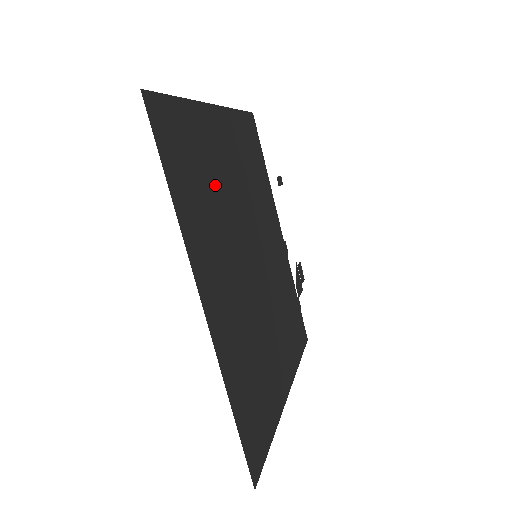
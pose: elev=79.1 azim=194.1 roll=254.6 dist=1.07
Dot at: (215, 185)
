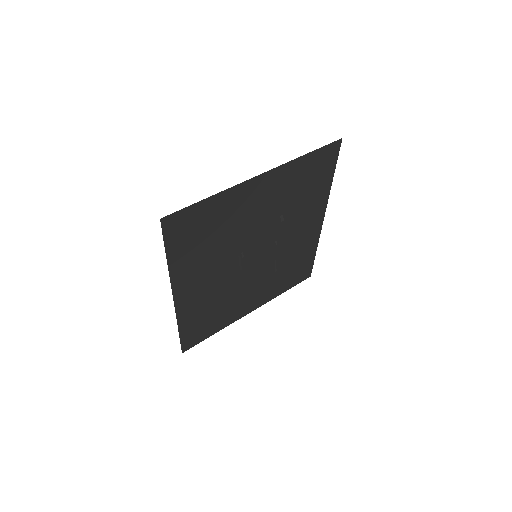
Dot at: (226, 232)
